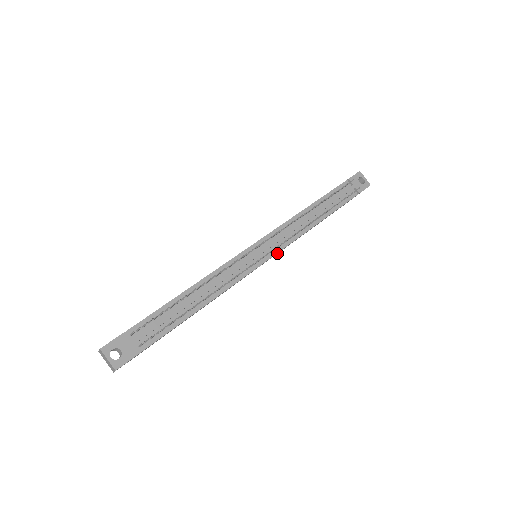
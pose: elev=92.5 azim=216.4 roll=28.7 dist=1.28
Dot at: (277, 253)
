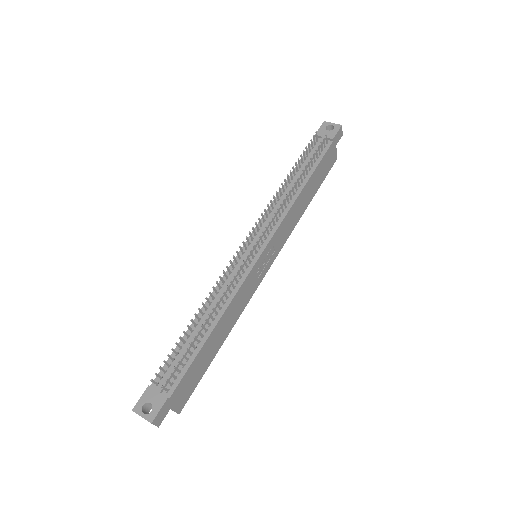
Dot at: (280, 242)
